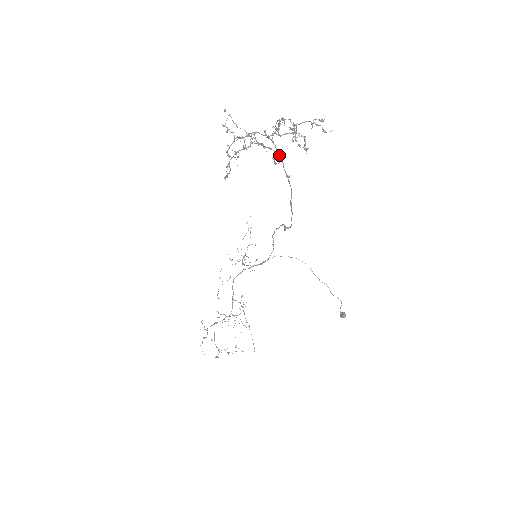
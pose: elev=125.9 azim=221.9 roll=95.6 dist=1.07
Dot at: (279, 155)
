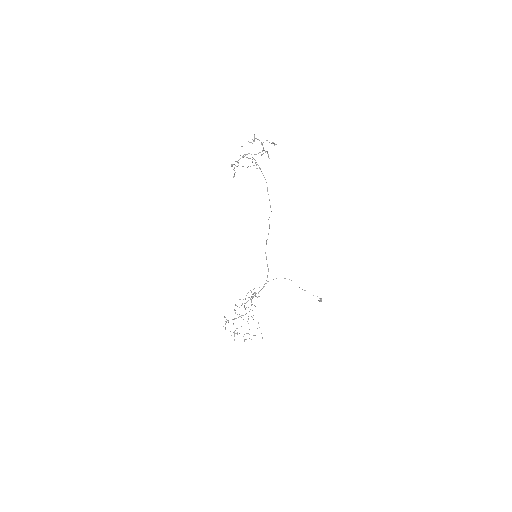
Dot at: (258, 165)
